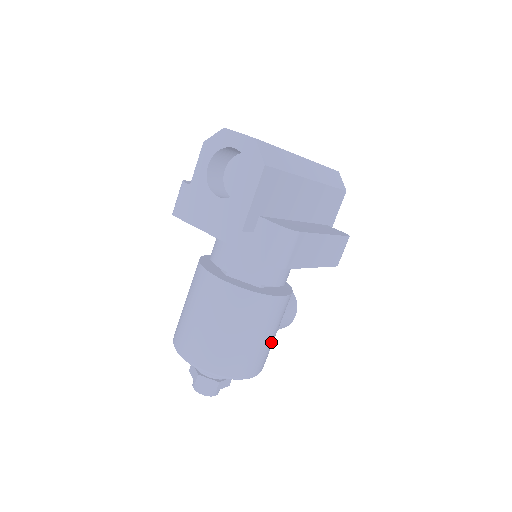
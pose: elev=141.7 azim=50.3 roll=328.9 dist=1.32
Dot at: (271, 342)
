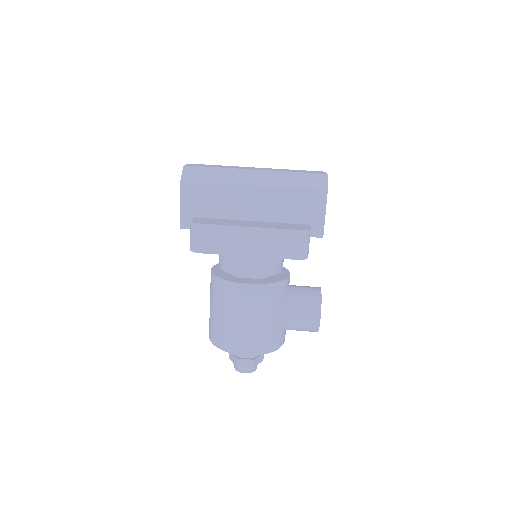
Dot at: (253, 326)
